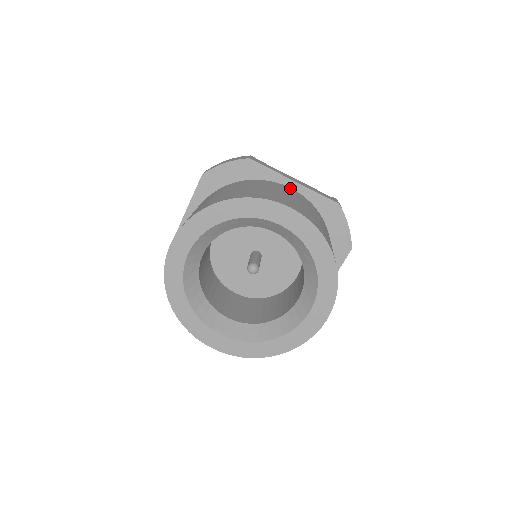
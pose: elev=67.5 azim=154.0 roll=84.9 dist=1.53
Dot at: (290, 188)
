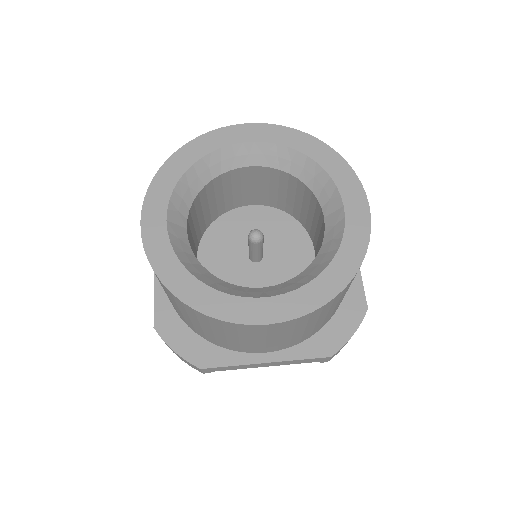
Dot at: occluded
